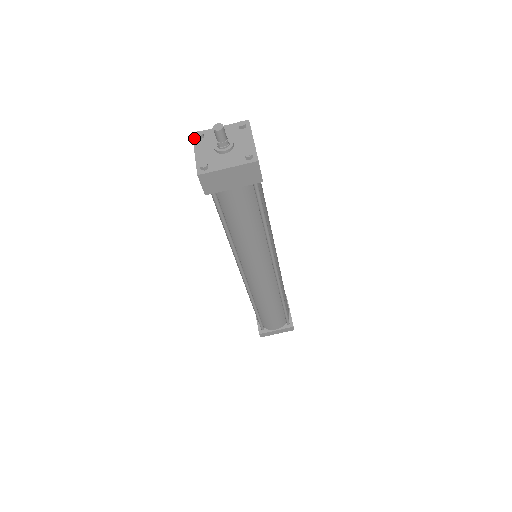
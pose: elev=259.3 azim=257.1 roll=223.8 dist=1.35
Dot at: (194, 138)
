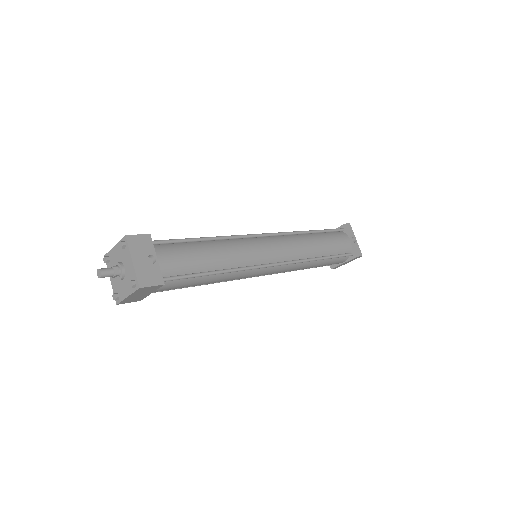
Dot at: (106, 262)
